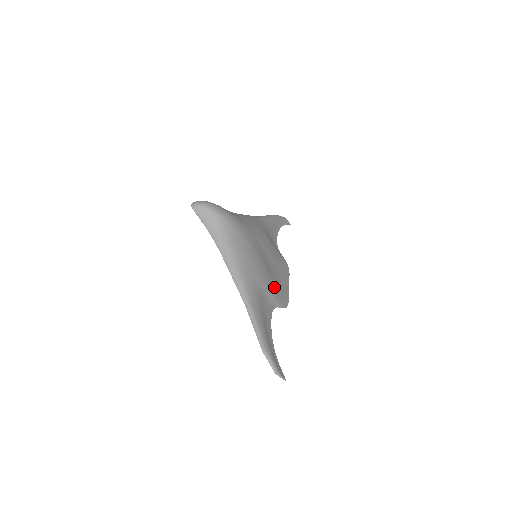
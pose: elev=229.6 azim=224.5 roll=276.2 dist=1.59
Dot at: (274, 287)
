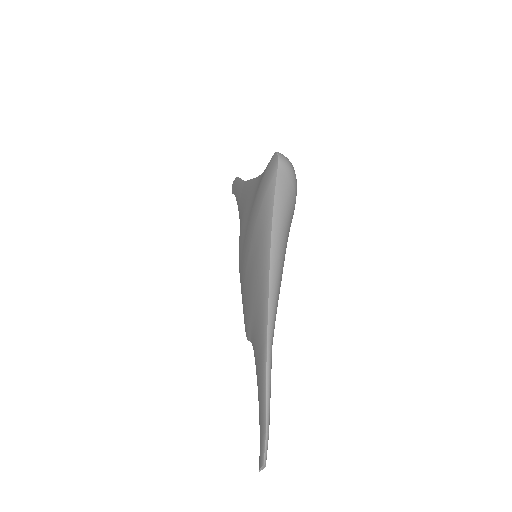
Dot at: occluded
